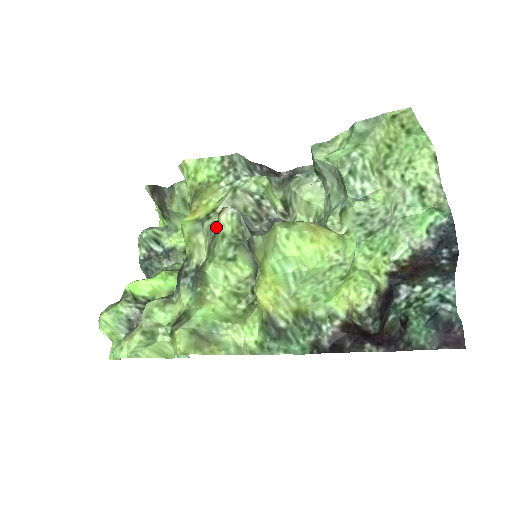
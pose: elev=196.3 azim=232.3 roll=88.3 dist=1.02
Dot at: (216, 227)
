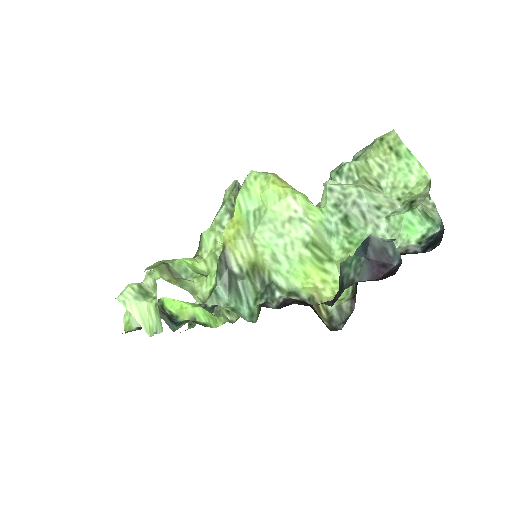
Dot at: occluded
